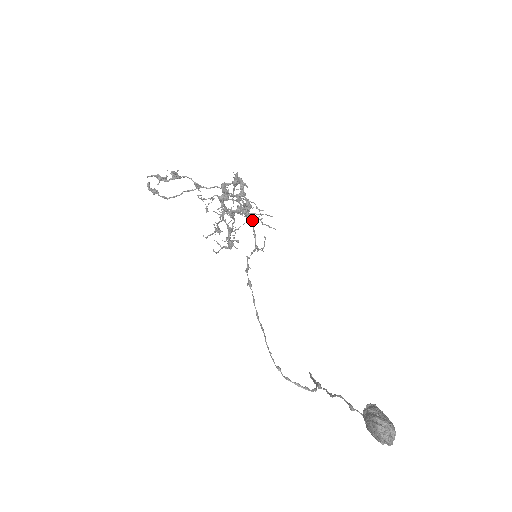
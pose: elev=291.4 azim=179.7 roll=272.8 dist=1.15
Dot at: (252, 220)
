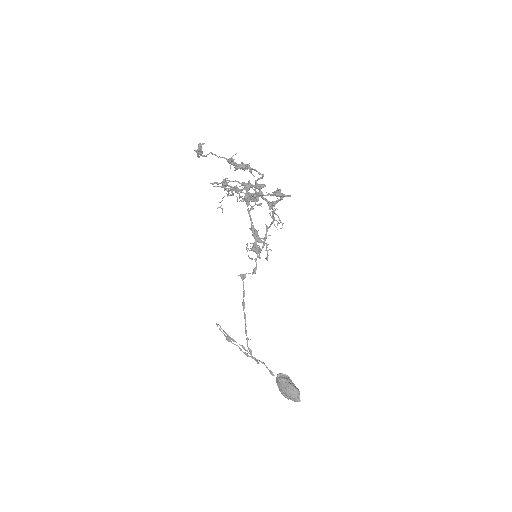
Dot at: occluded
